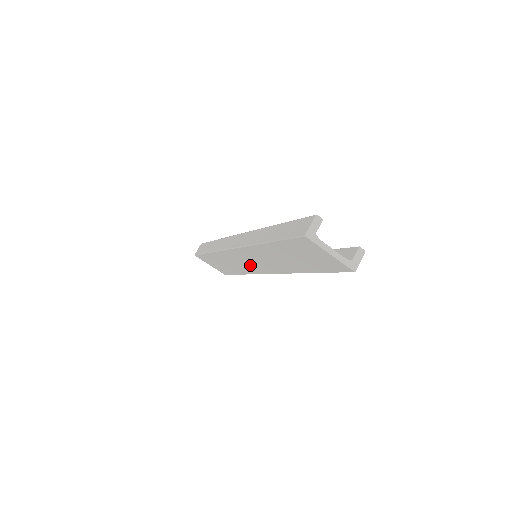
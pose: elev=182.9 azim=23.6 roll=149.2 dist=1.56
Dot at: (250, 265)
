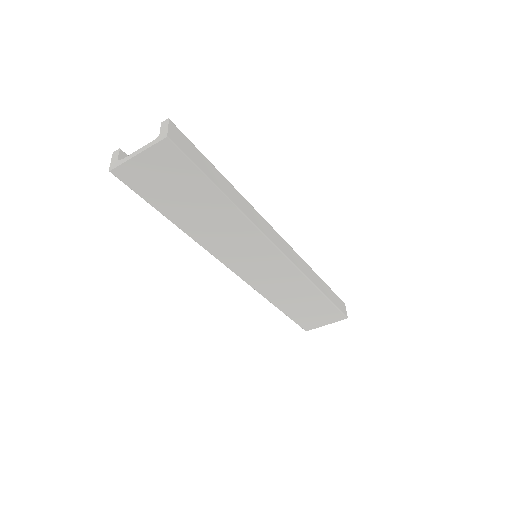
Dot at: (274, 271)
